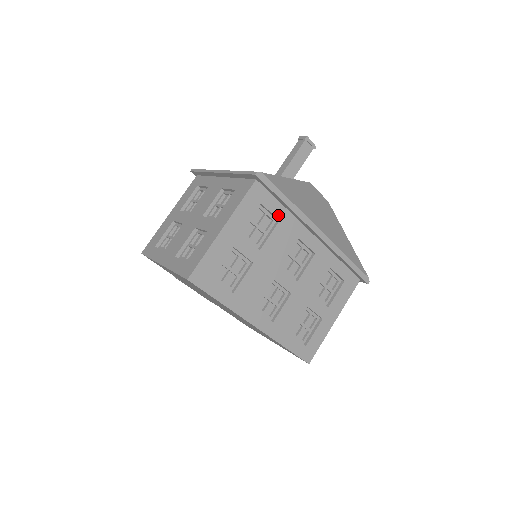
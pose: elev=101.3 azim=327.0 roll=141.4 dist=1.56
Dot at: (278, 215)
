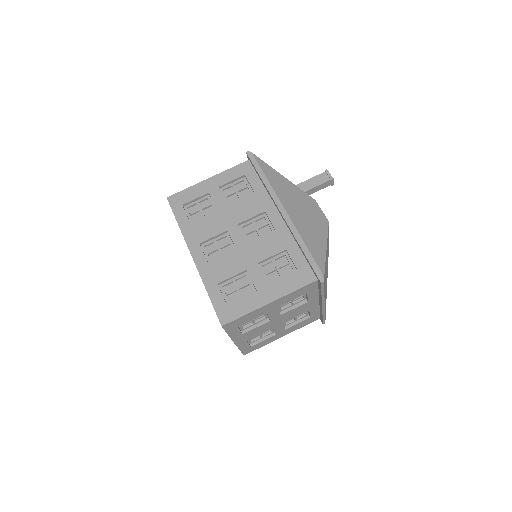
Dot at: (255, 188)
